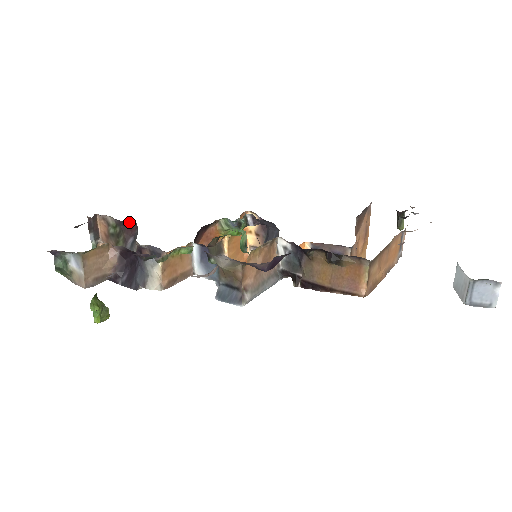
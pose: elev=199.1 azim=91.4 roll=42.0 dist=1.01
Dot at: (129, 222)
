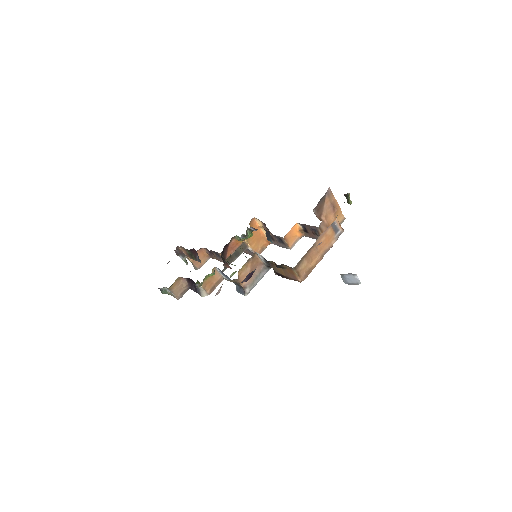
Dot at: (192, 249)
